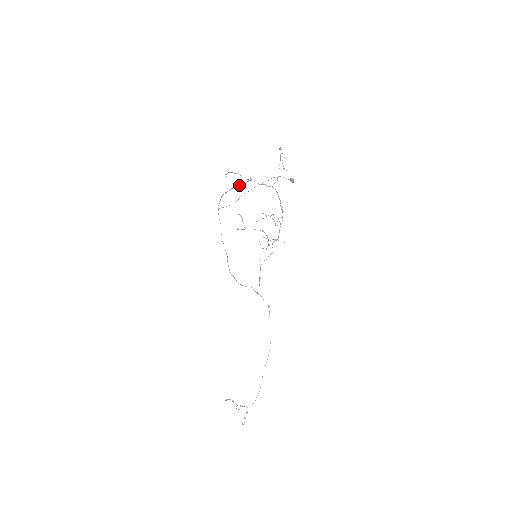
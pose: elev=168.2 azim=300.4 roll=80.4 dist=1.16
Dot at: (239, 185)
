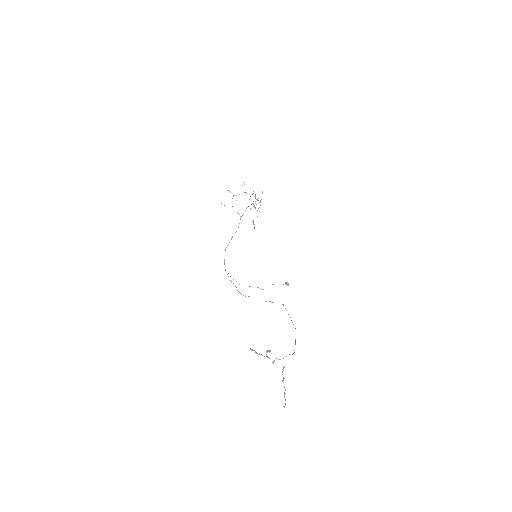
Dot at: occluded
